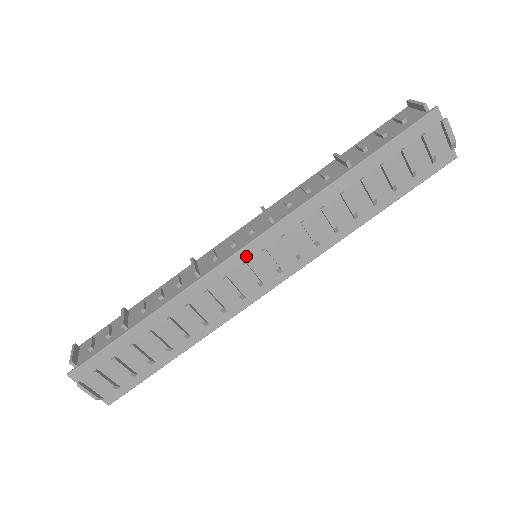
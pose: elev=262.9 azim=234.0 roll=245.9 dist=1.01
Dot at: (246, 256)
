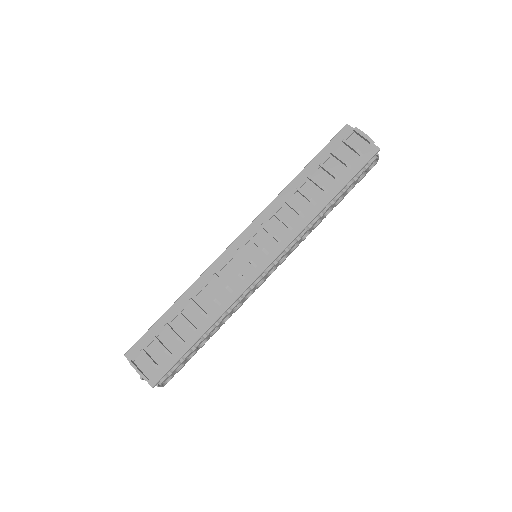
Dot at: (239, 244)
